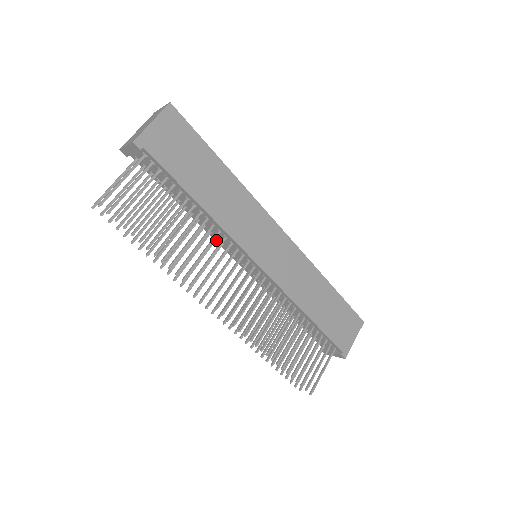
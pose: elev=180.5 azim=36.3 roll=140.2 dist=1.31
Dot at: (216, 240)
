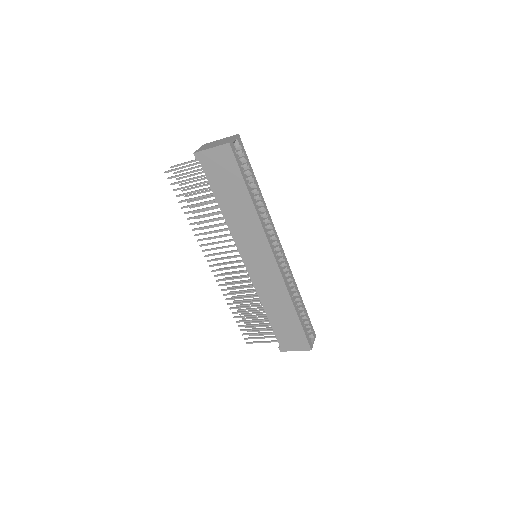
Dot at: occluded
